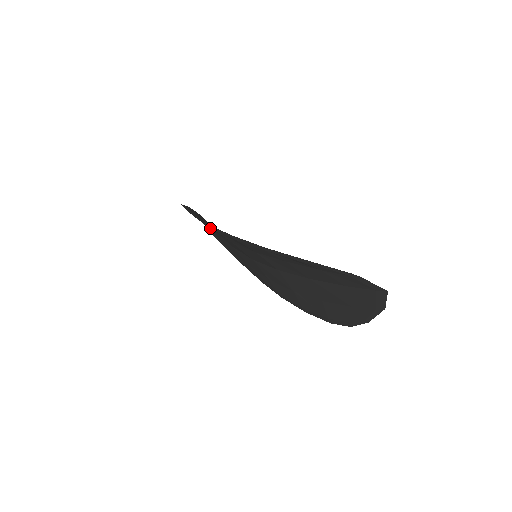
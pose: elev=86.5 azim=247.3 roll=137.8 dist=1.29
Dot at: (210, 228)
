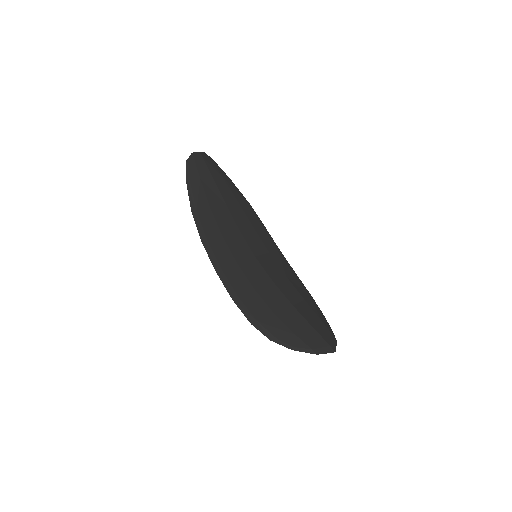
Dot at: (217, 242)
